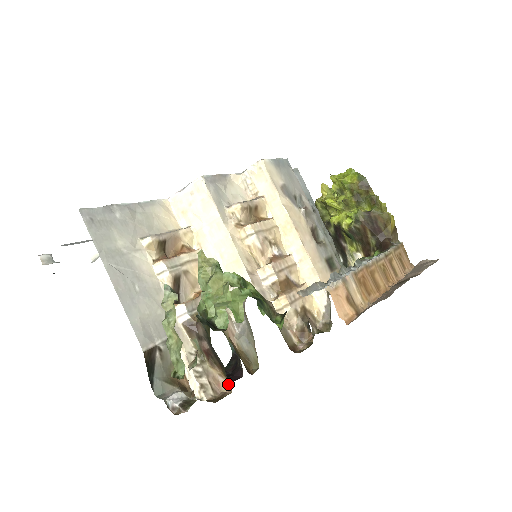
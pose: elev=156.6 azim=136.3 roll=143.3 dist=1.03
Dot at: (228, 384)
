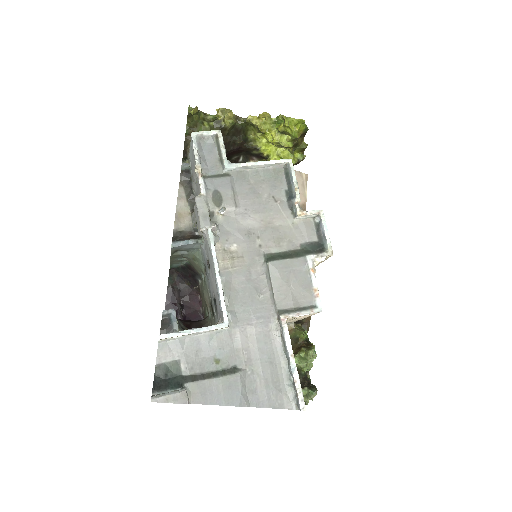
Dot at: occluded
